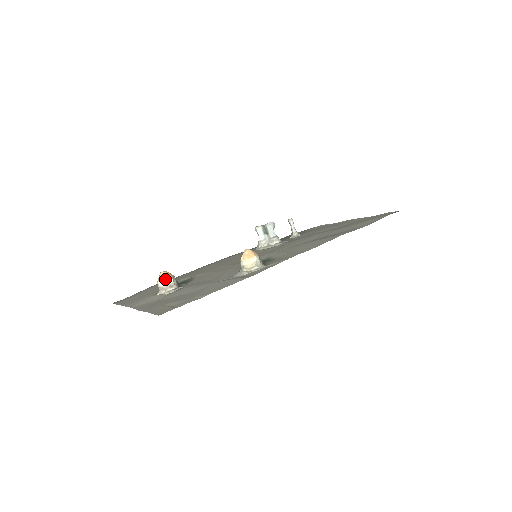
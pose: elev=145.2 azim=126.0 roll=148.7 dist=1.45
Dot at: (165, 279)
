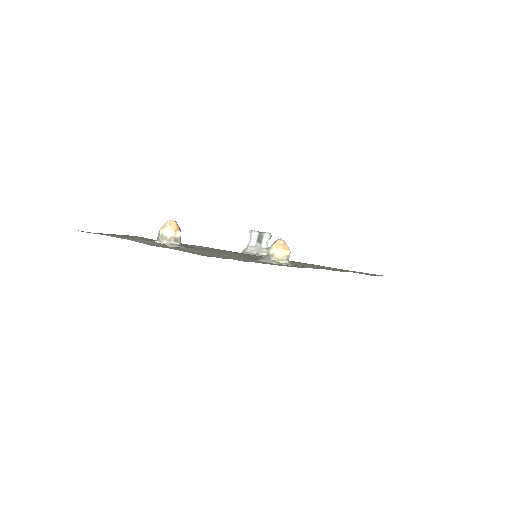
Dot at: (174, 229)
